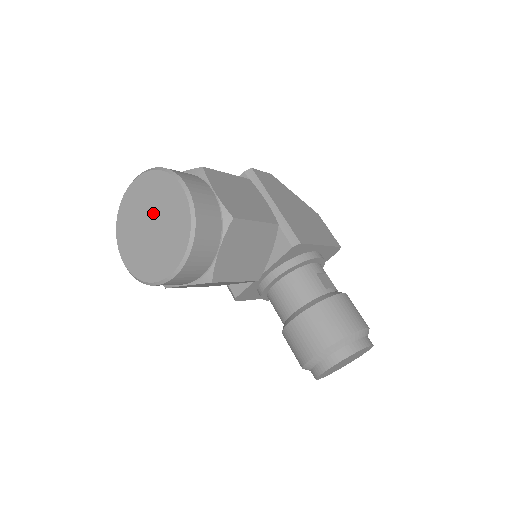
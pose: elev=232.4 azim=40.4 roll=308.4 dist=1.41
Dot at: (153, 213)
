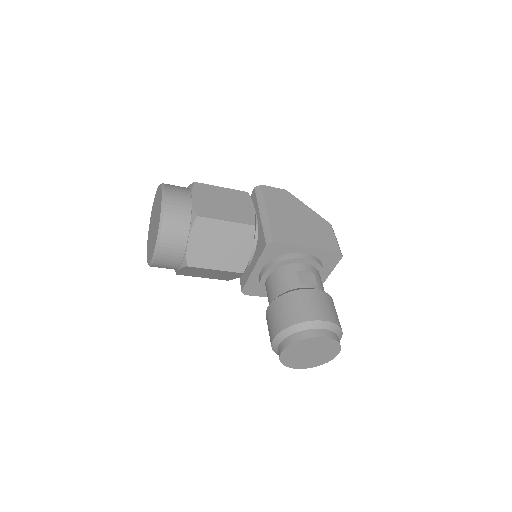
Dot at: (155, 215)
